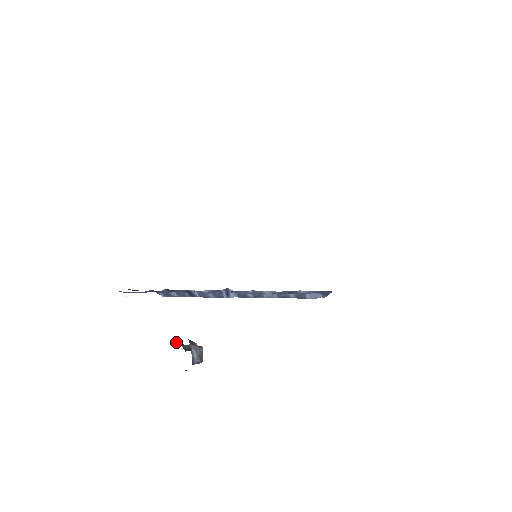
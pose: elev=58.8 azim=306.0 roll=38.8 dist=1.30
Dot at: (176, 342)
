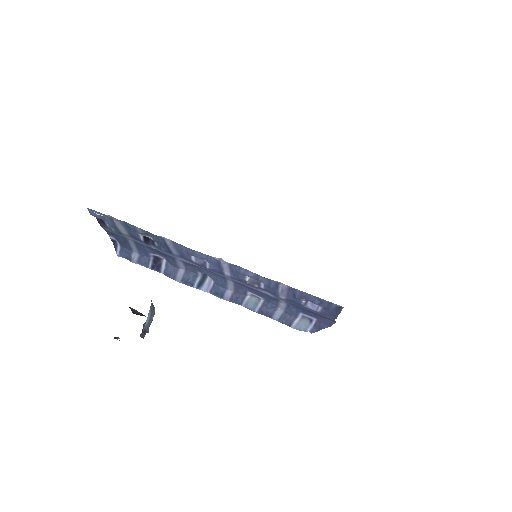
Dot at: occluded
